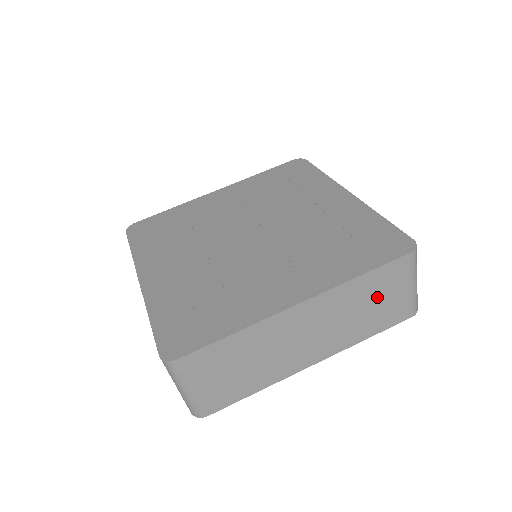
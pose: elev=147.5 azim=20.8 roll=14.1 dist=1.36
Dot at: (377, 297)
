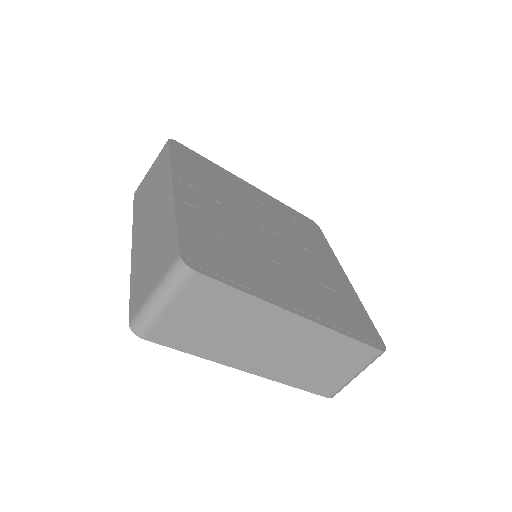
Dot at: (334, 362)
